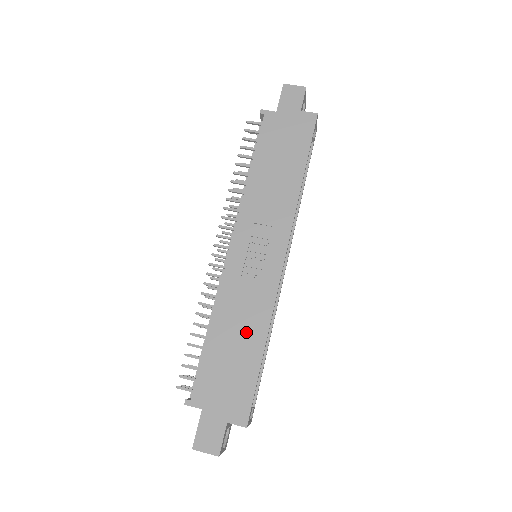
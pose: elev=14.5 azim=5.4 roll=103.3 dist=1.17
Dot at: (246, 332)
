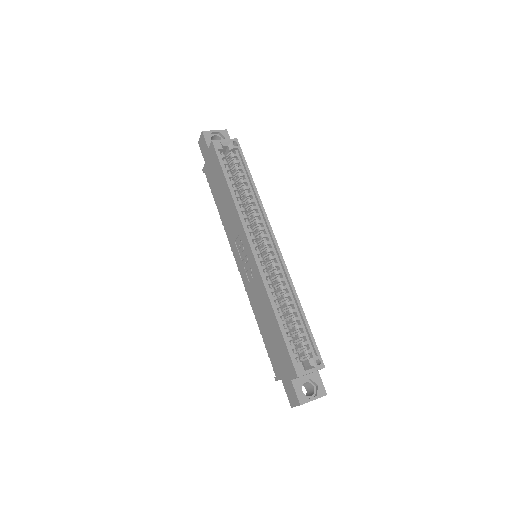
Dot at: (266, 314)
